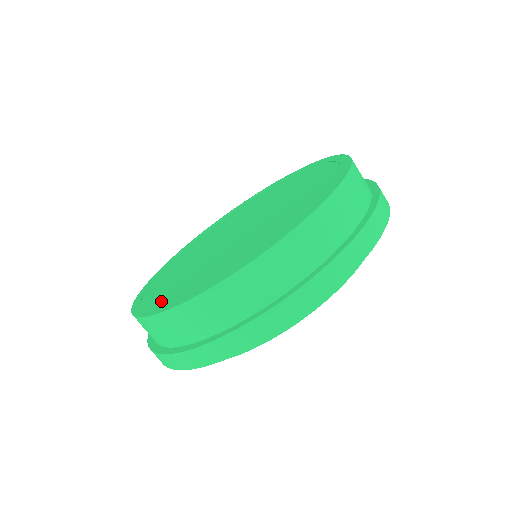
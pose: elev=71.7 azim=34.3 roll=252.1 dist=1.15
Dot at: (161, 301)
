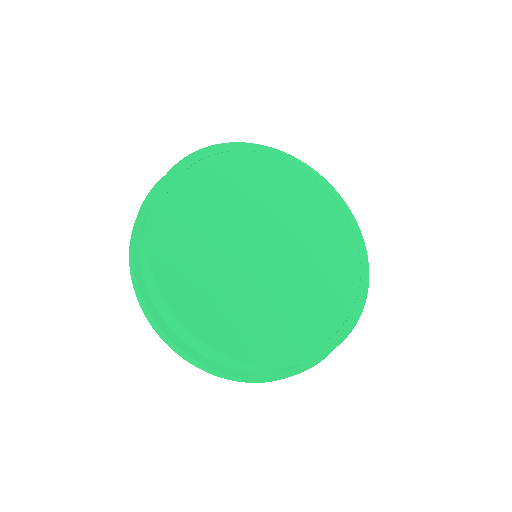
Dot at: (170, 211)
